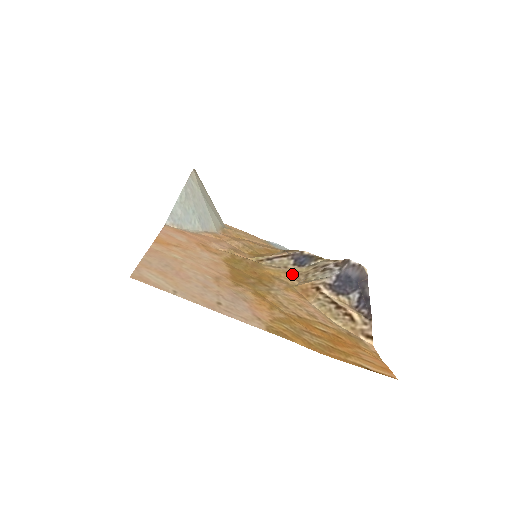
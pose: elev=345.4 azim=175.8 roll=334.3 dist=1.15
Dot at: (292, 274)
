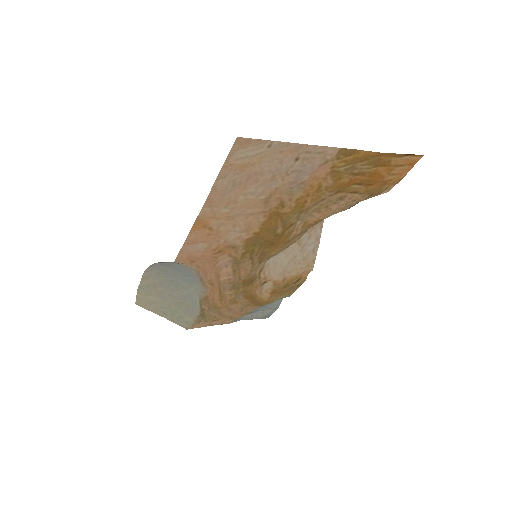
Dot at: occluded
